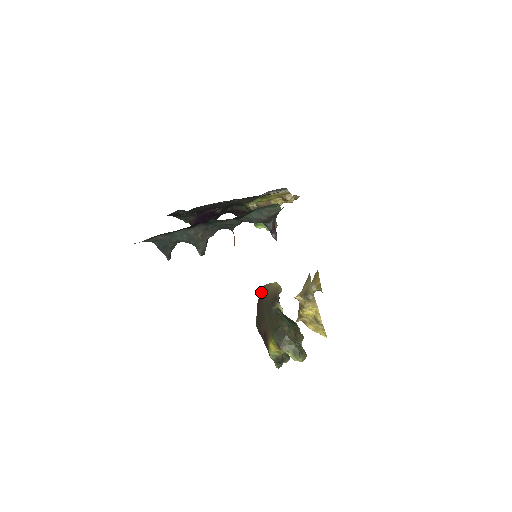
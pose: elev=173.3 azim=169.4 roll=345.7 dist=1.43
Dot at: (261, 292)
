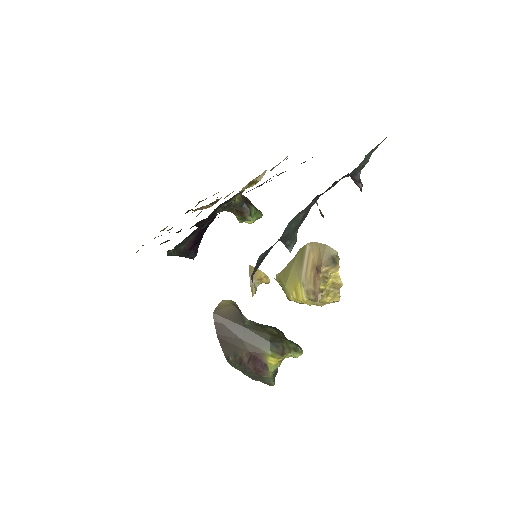
Dot at: (216, 320)
